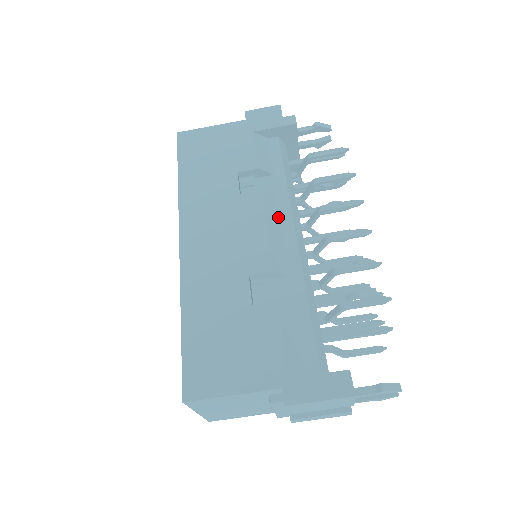
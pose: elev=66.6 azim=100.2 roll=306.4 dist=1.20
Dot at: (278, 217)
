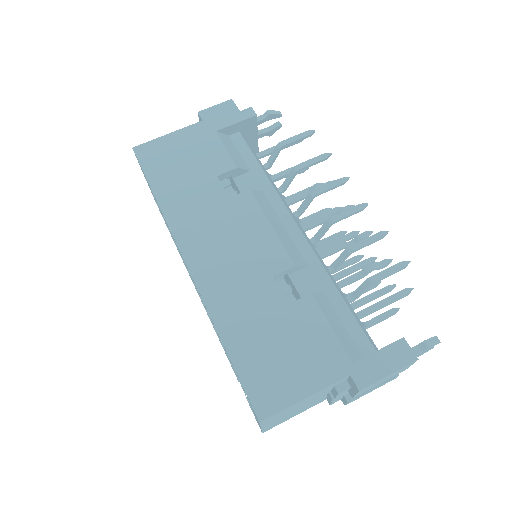
Dot at: (273, 212)
